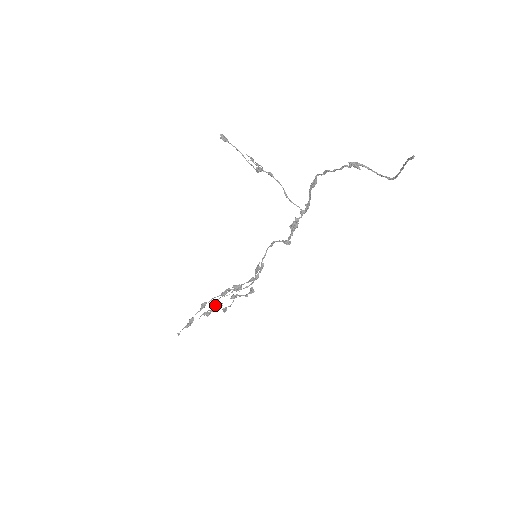
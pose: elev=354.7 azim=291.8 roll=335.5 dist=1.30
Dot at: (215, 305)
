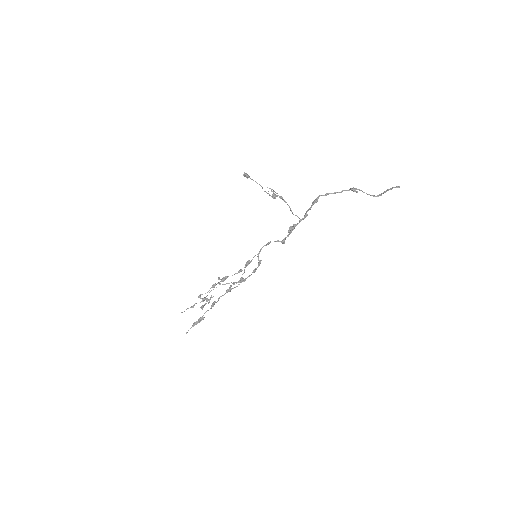
Dot at: (207, 298)
